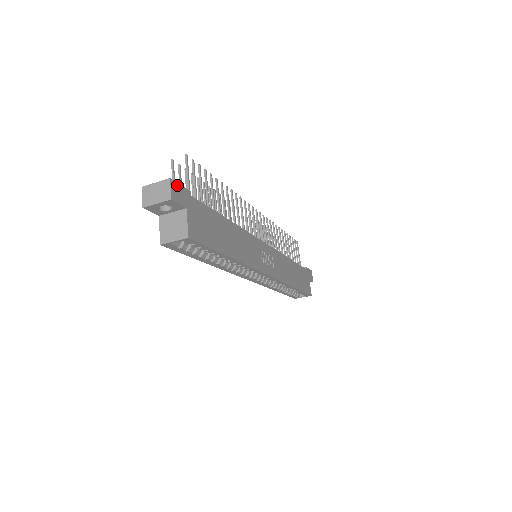
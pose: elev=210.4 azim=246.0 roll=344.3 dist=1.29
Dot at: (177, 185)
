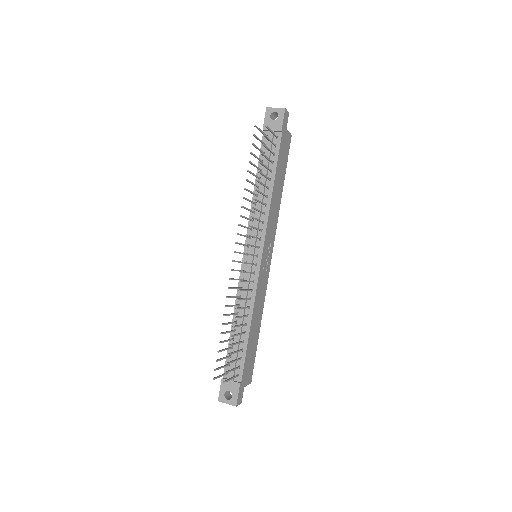
Dot at: (238, 399)
